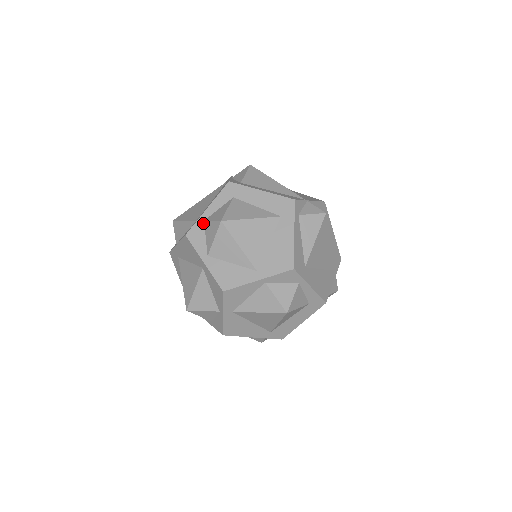
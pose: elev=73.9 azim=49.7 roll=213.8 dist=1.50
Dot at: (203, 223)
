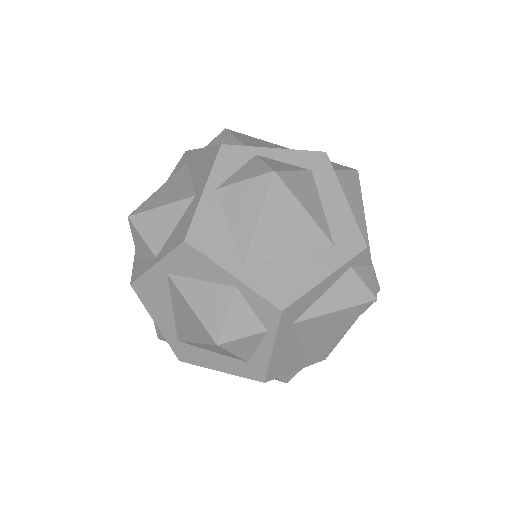
Dot at: (253, 155)
